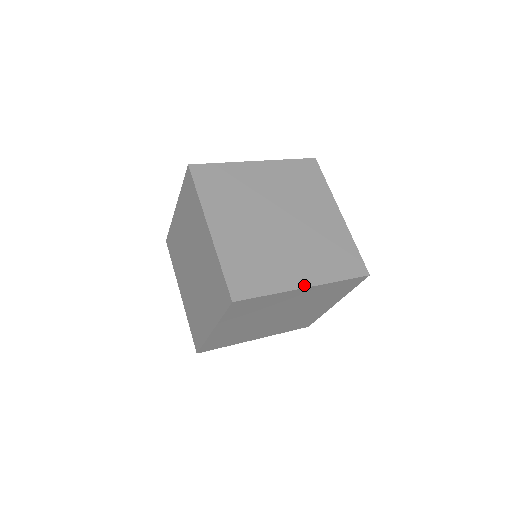
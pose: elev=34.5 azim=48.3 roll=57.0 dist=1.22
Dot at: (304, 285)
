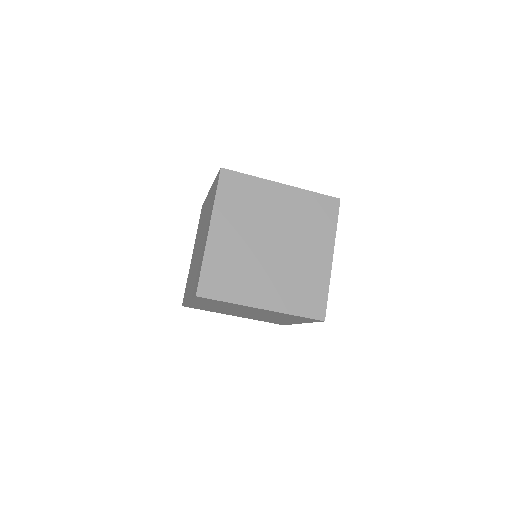
Dot at: (262, 306)
